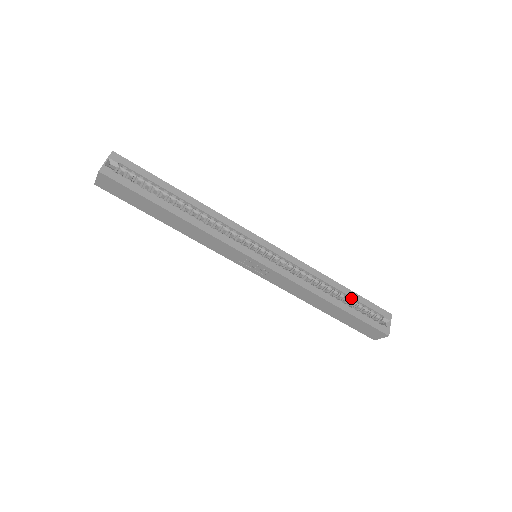
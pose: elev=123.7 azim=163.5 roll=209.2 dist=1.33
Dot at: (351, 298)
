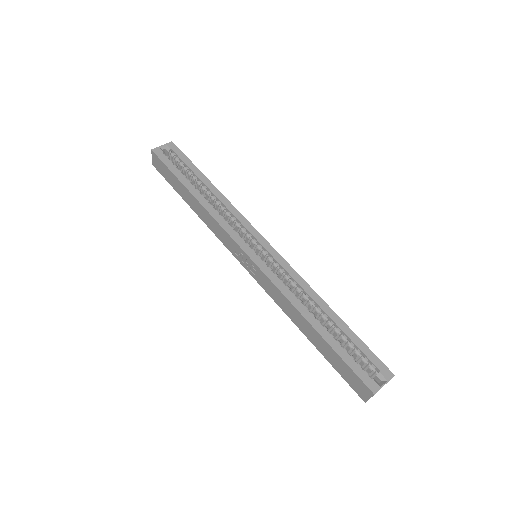
Dot at: (342, 332)
